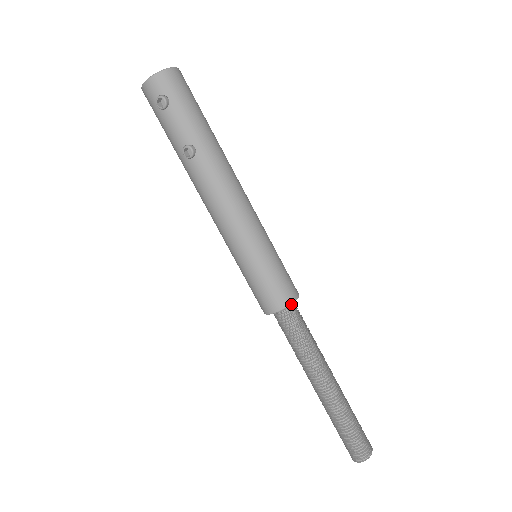
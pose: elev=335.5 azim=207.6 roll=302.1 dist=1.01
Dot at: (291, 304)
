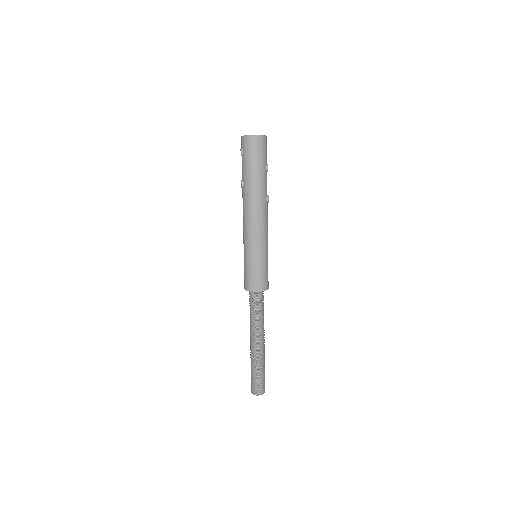
Dot at: (256, 292)
